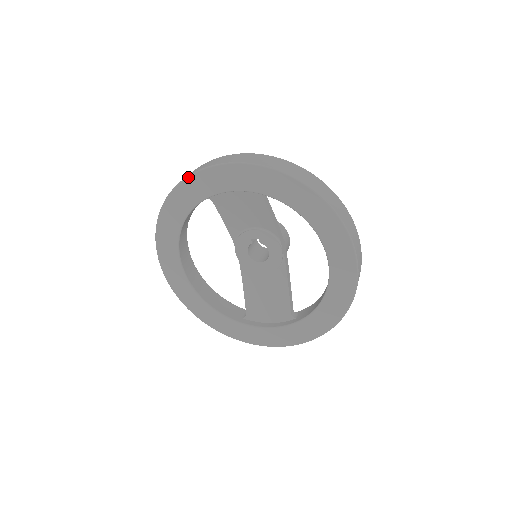
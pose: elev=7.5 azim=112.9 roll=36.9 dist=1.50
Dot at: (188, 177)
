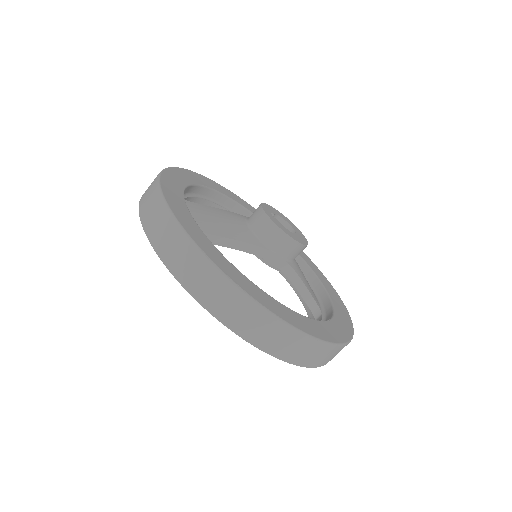
Dot at: occluded
